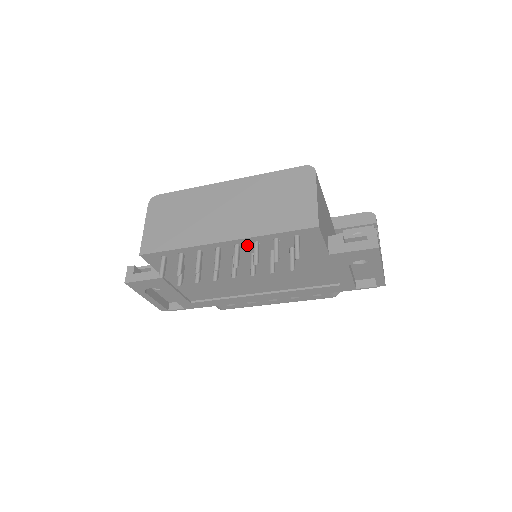
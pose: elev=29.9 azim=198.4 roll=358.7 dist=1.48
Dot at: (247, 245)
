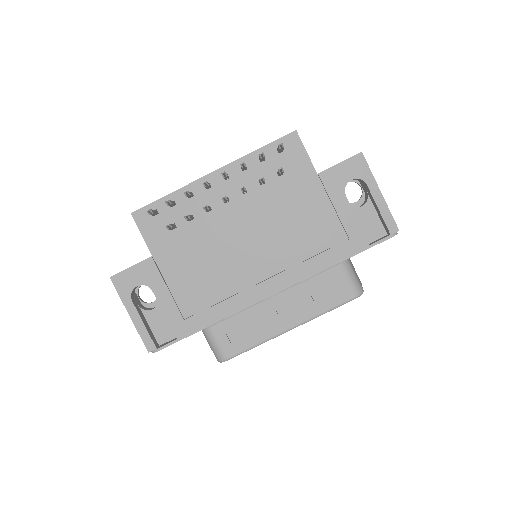
Dot at: (236, 175)
